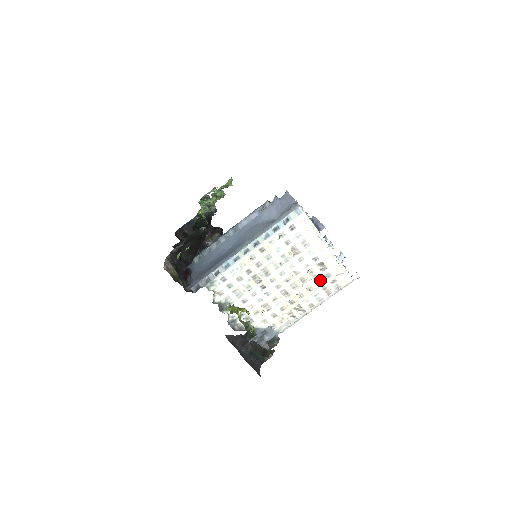
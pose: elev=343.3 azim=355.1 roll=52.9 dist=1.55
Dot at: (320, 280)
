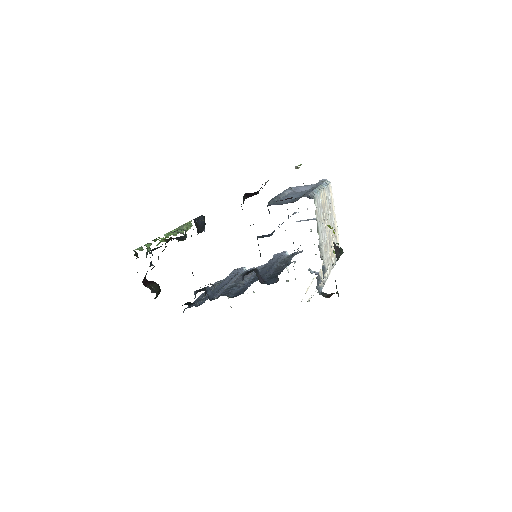
Dot at: occluded
